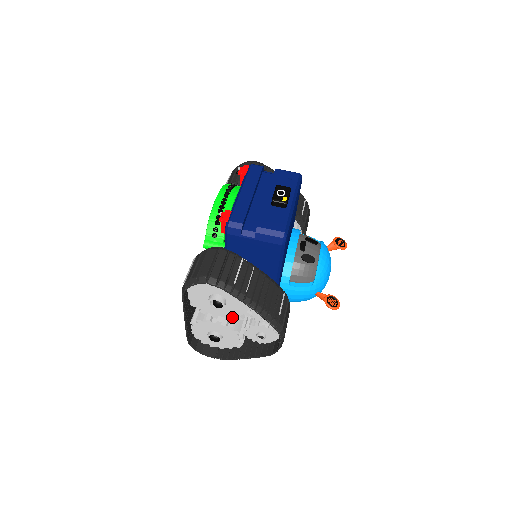
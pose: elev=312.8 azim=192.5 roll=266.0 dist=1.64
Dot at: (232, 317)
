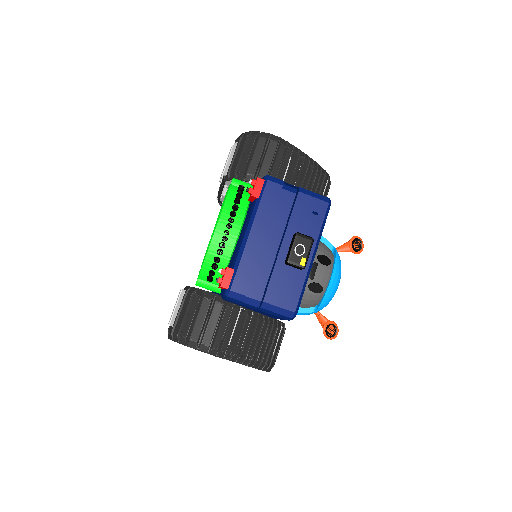
Dot at: occluded
